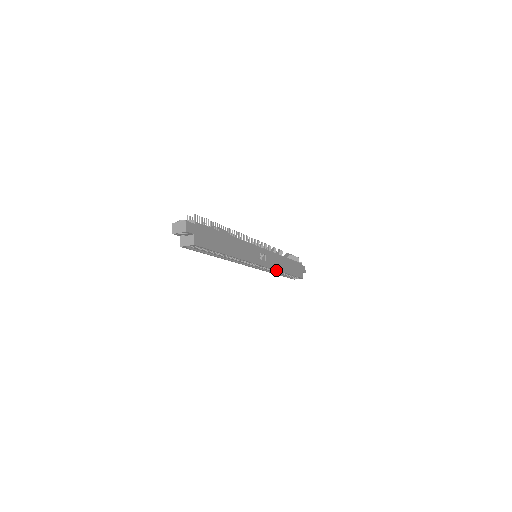
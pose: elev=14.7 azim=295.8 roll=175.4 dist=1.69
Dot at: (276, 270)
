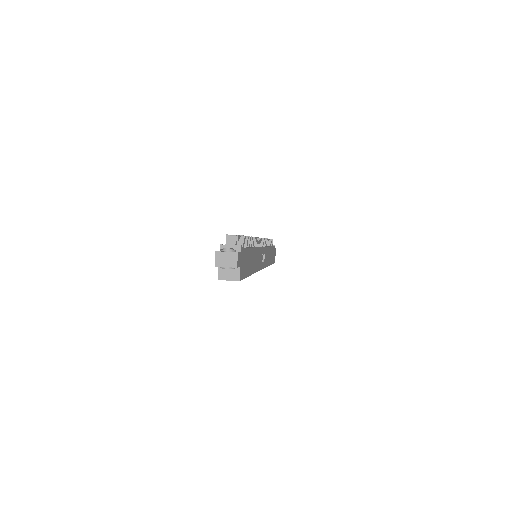
Dot at: occluded
